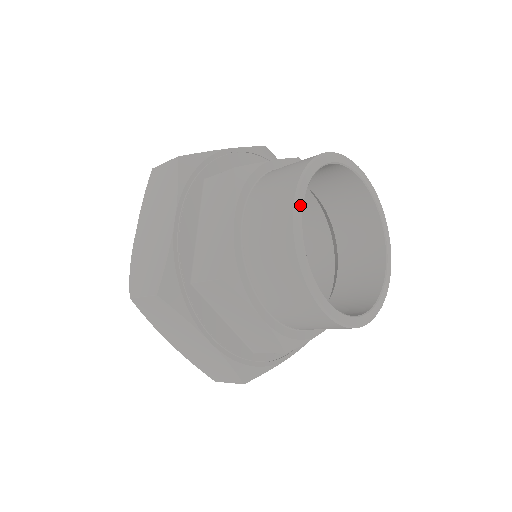
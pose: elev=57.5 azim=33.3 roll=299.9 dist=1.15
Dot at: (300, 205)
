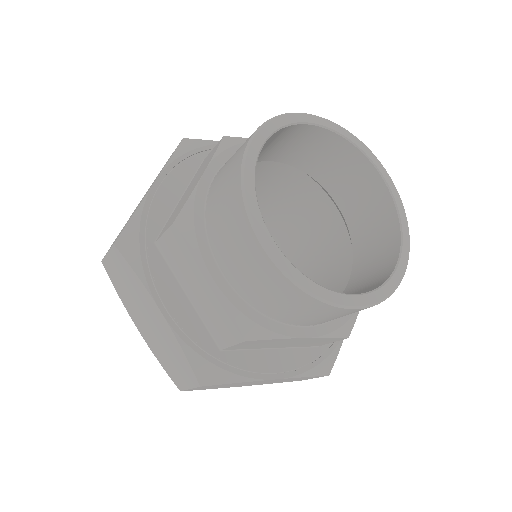
Dot at: (260, 140)
